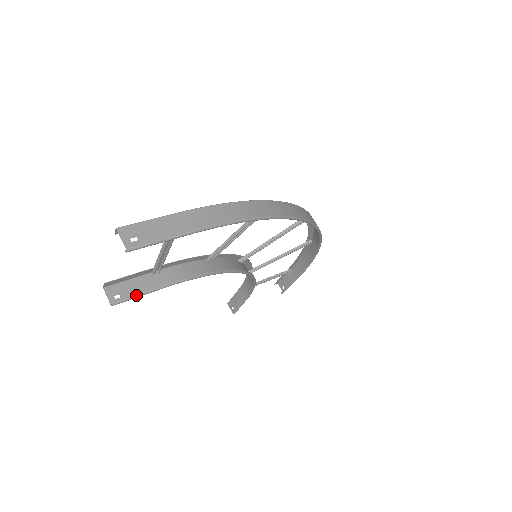
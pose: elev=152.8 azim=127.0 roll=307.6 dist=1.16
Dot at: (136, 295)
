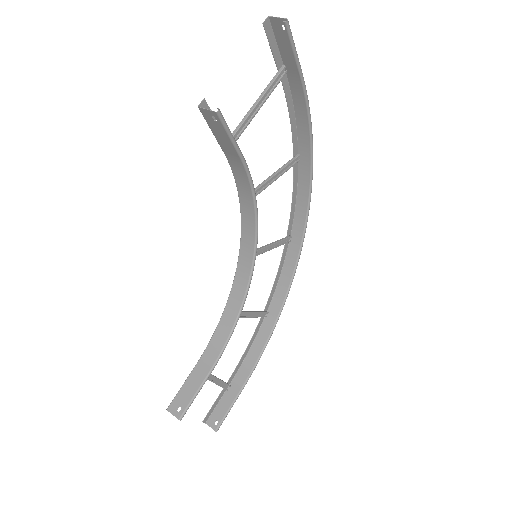
Dot at: occluded
